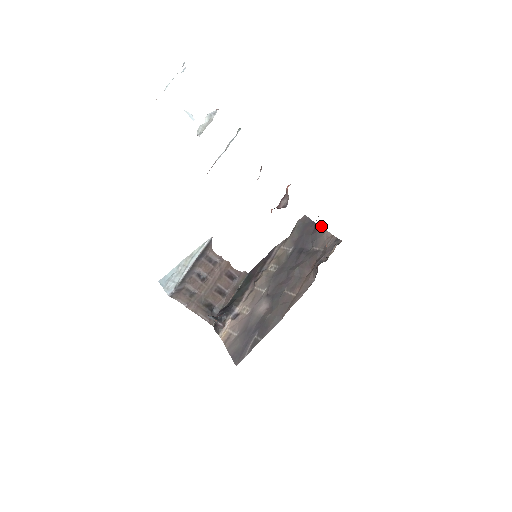
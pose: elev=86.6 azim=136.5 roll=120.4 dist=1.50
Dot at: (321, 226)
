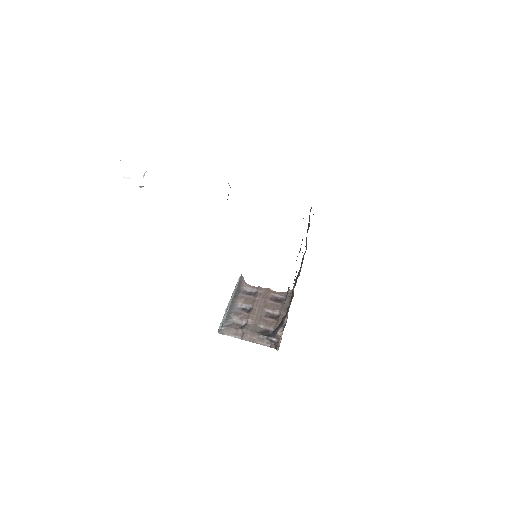
Dot at: occluded
